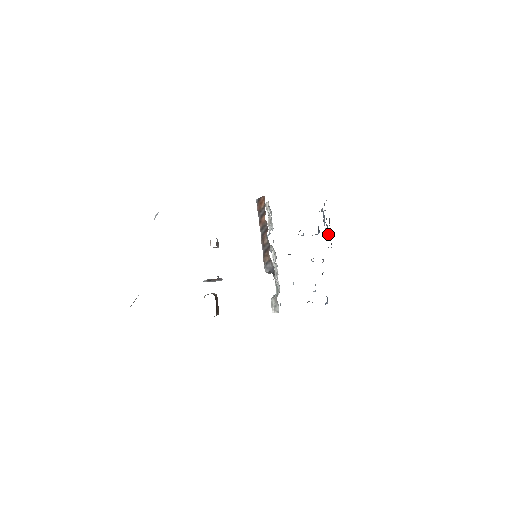
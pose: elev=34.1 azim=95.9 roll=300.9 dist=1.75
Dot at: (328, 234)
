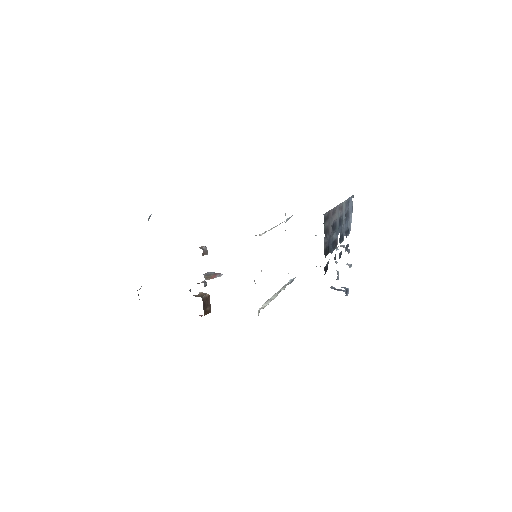
Dot at: (336, 243)
